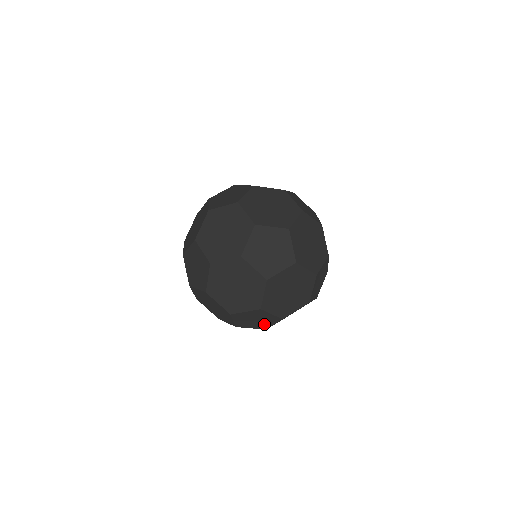
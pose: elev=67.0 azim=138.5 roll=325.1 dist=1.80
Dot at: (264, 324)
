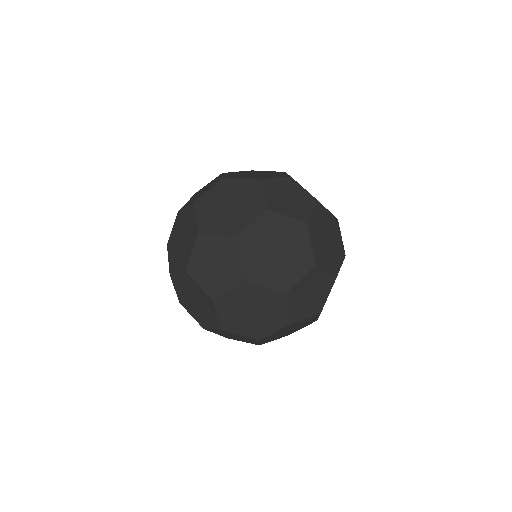
Dot at: (318, 301)
